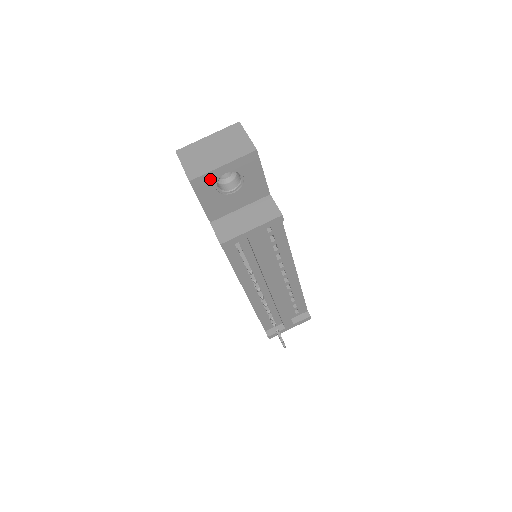
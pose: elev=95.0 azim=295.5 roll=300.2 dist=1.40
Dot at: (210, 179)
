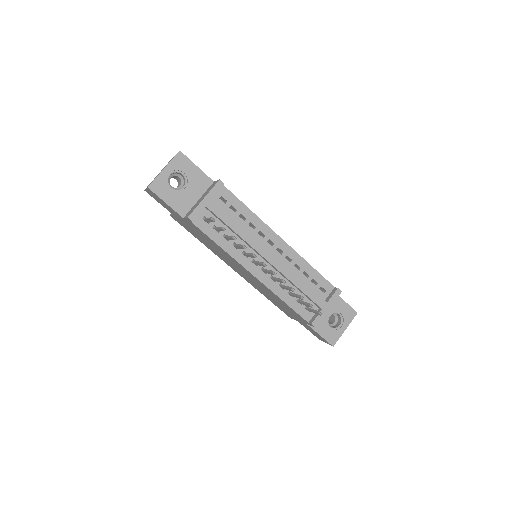
Dot at: (161, 182)
